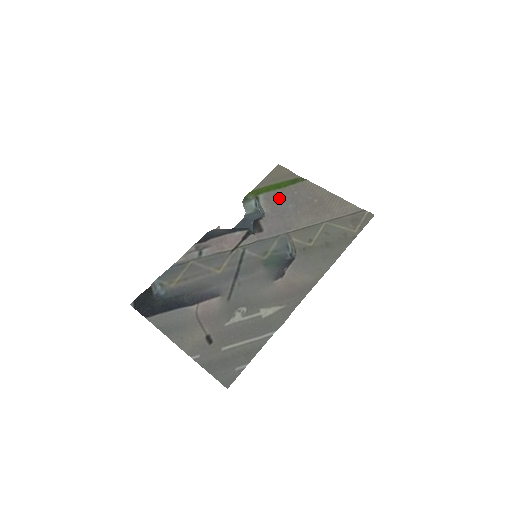
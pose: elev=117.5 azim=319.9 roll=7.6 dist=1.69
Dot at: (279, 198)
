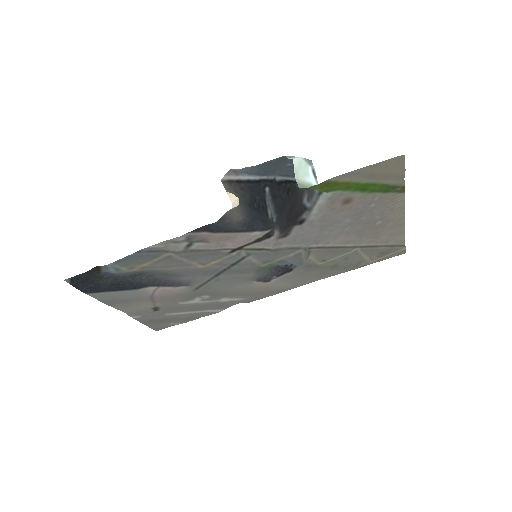
Dot at: (347, 206)
